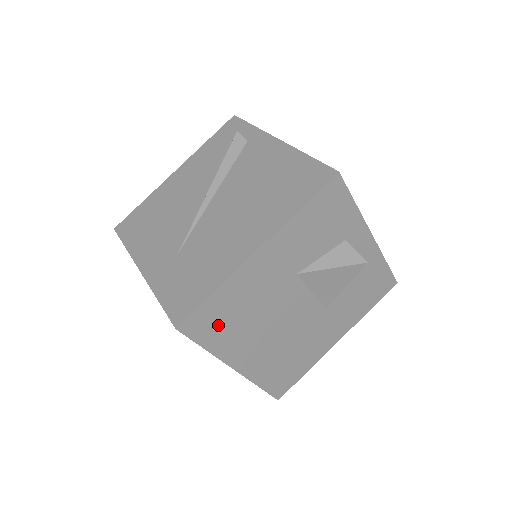
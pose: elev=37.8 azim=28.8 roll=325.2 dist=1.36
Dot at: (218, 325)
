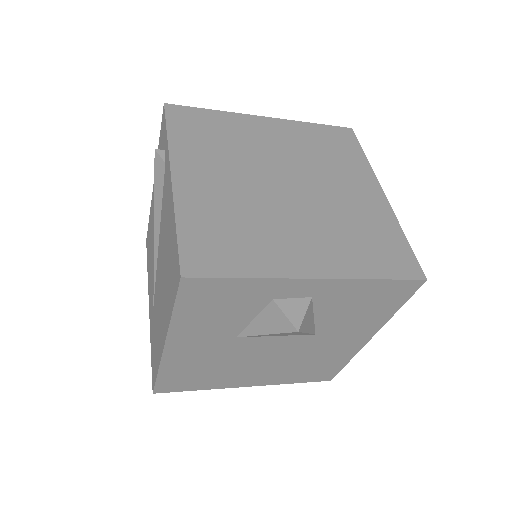
Dot at: (191, 381)
